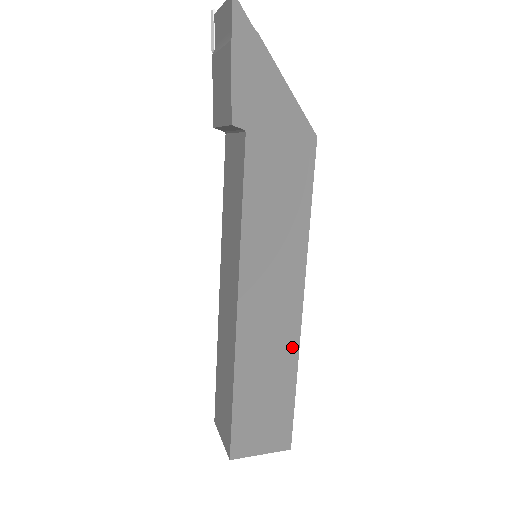
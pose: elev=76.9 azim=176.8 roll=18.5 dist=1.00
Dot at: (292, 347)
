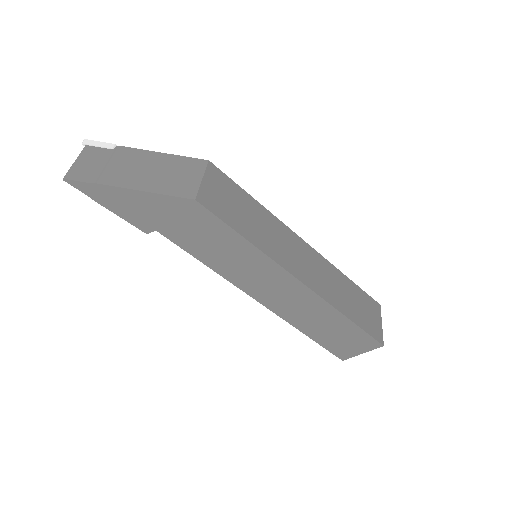
Dot at: (321, 304)
